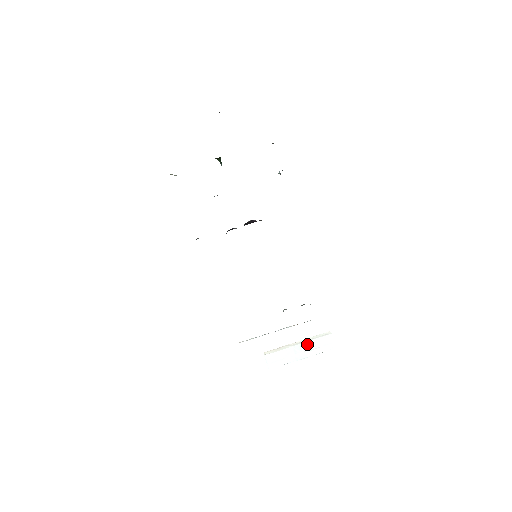
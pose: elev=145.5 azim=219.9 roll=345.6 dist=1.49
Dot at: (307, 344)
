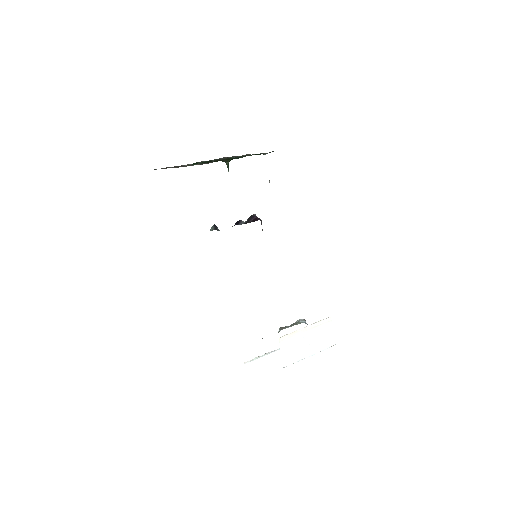
Dot at: (314, 334)
